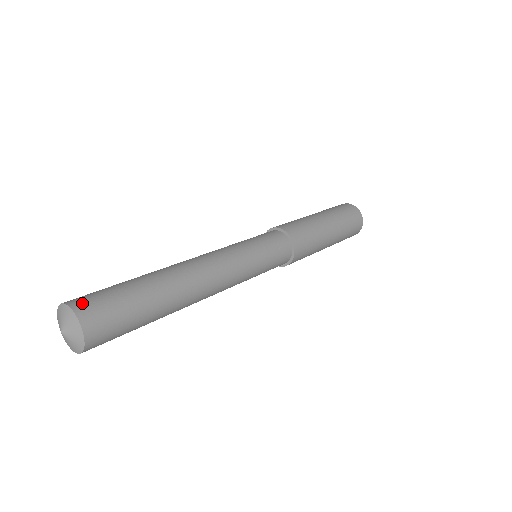
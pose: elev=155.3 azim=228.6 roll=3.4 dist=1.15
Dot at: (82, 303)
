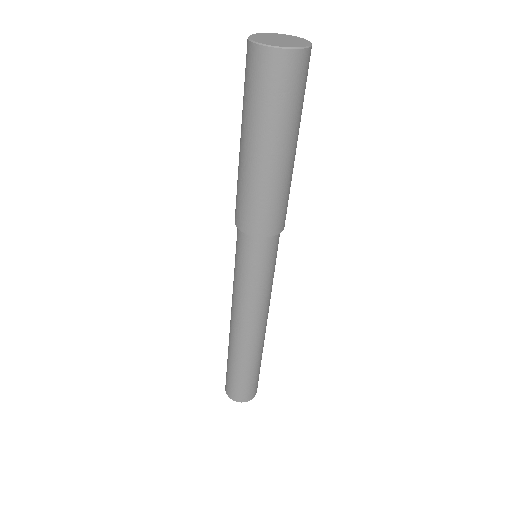
Dot at: (243, 398)
